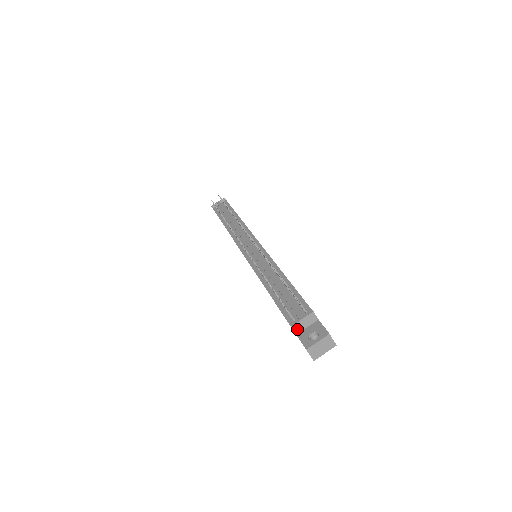
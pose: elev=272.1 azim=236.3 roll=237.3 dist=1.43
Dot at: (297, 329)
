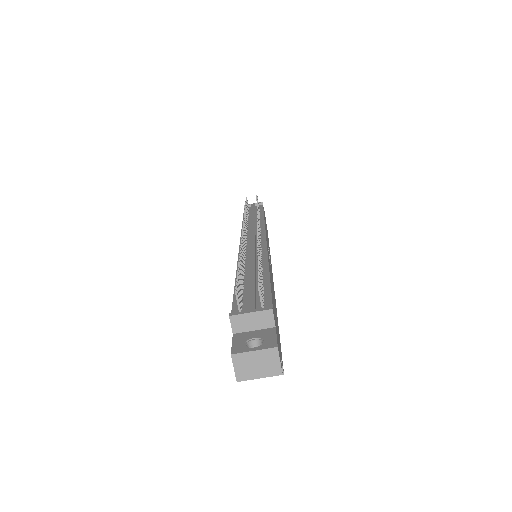
Dot at: (237, 325)
